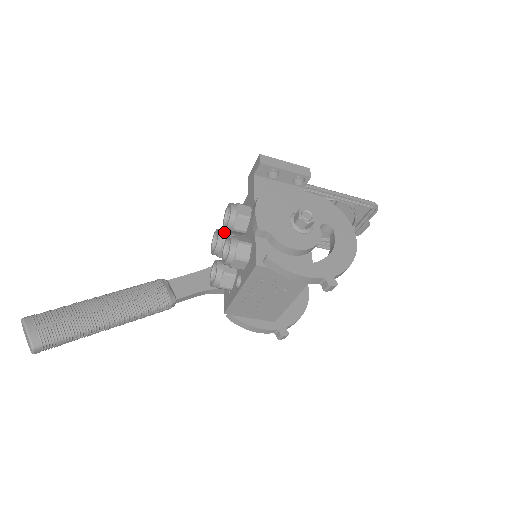
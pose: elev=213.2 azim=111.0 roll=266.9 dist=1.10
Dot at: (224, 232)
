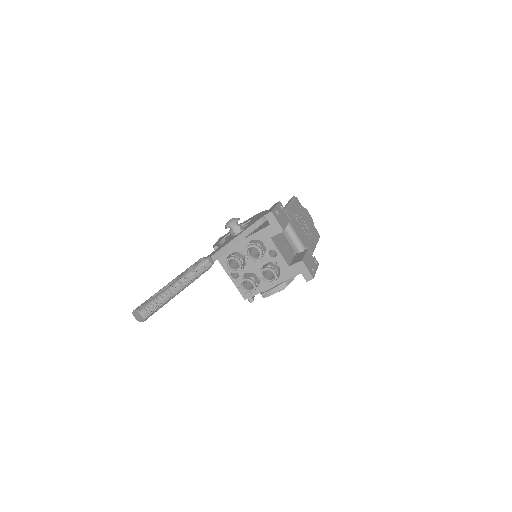
Dot at: occluded
